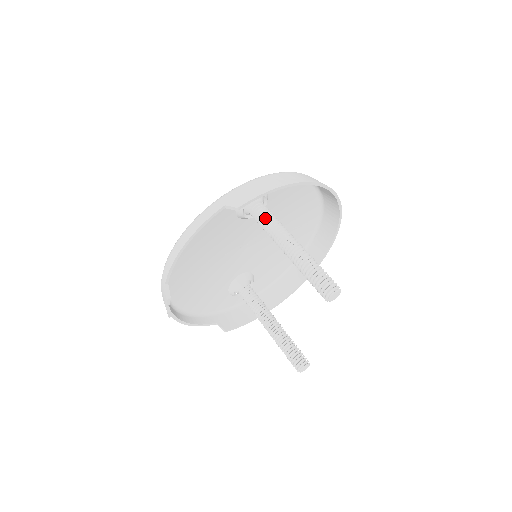
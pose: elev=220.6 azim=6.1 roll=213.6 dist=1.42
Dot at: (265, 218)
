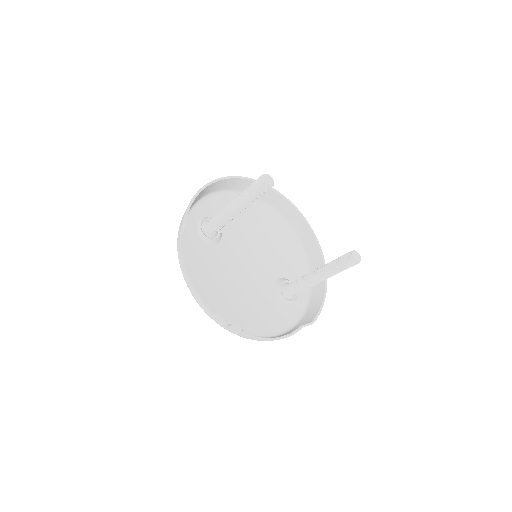
Dot at: (214, 220)
